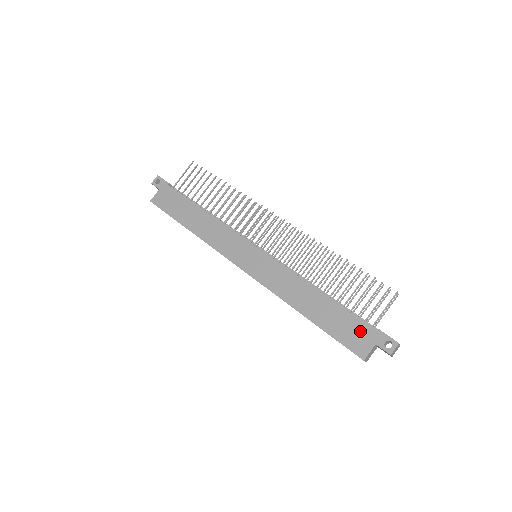
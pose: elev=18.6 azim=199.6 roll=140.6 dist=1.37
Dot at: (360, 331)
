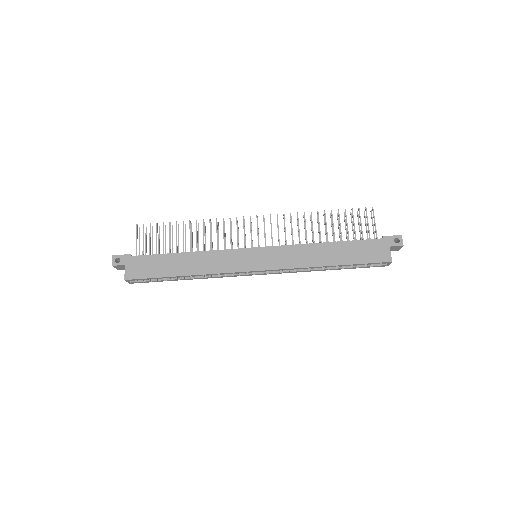
Dot at: (374, 246)
